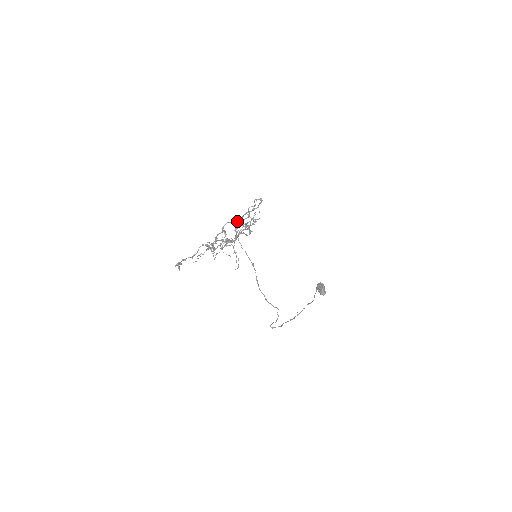
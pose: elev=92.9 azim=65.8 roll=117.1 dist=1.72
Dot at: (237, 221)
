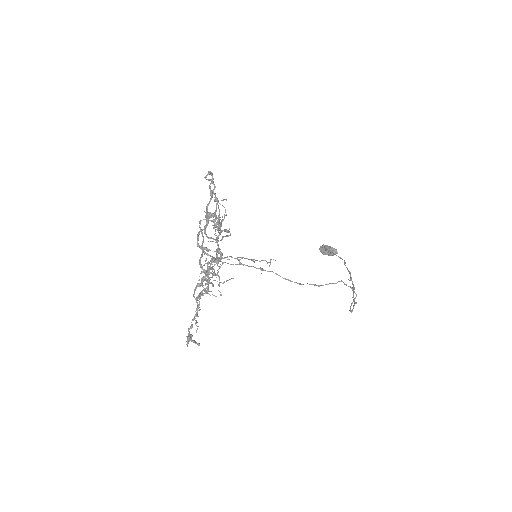
Dot at: (210, 217)
